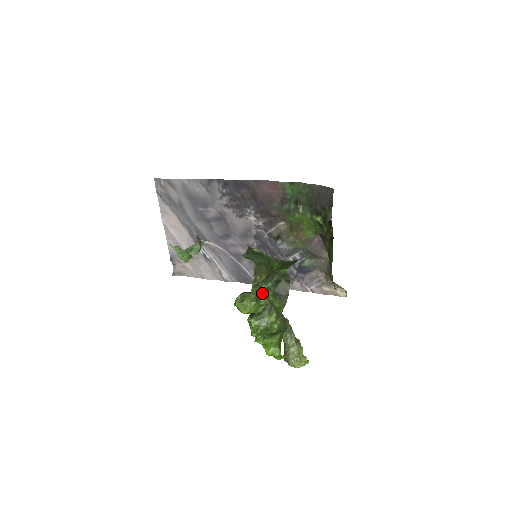
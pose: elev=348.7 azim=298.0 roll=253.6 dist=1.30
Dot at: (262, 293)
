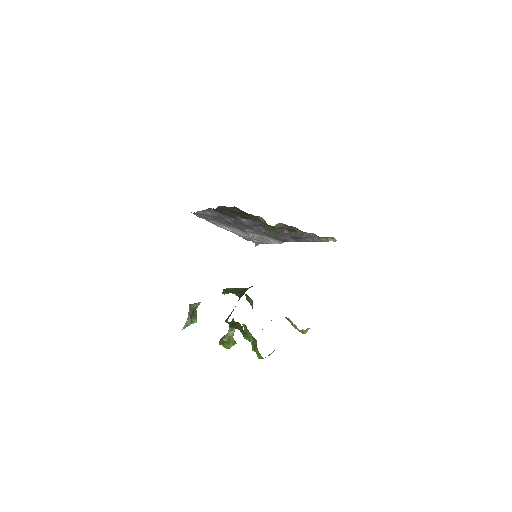
Dot at: (232, 332)
